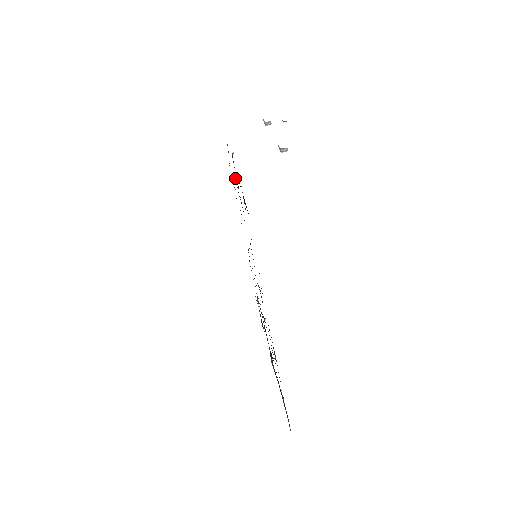
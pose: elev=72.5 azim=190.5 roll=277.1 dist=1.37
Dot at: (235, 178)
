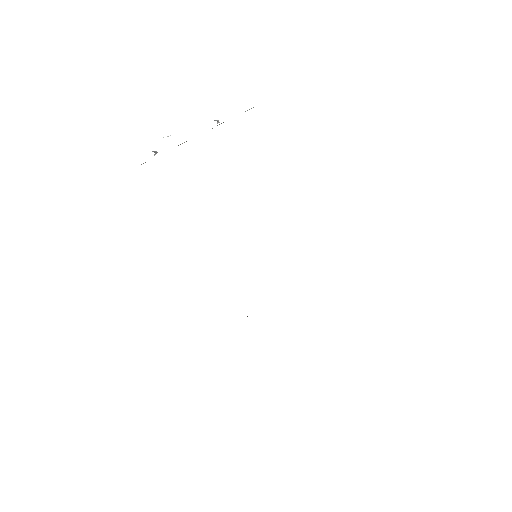
Dot at: occluded
